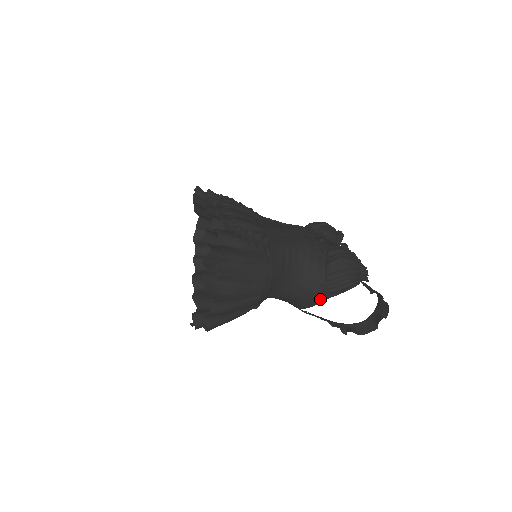
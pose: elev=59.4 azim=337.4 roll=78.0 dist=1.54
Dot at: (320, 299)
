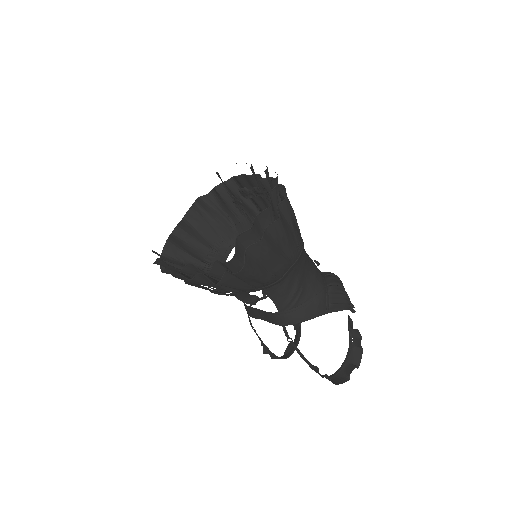
Dot at: (320, 310)
